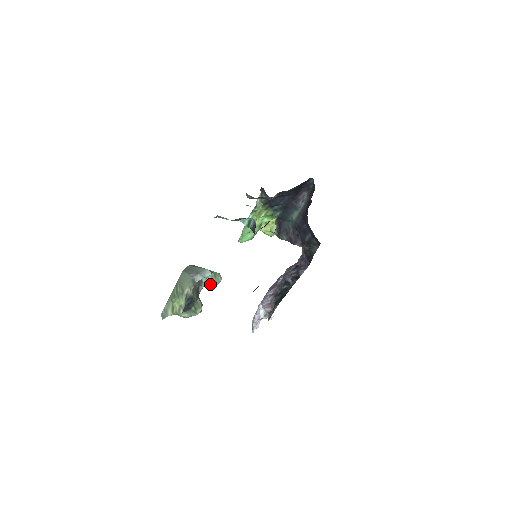
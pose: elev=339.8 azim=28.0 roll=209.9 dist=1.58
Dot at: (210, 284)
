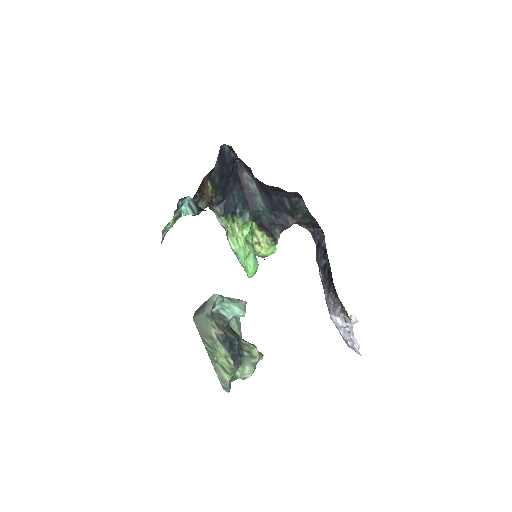
Dot at: (236, 313)
